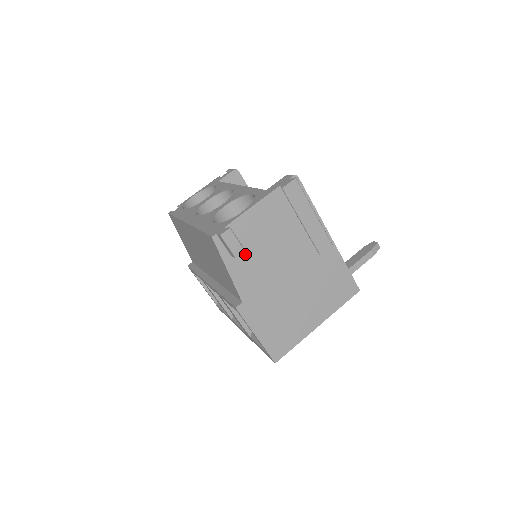
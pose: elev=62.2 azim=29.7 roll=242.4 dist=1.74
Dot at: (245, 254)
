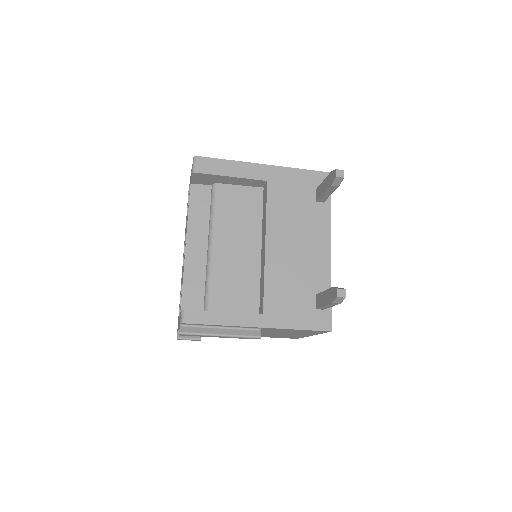
Dot at: occluded
